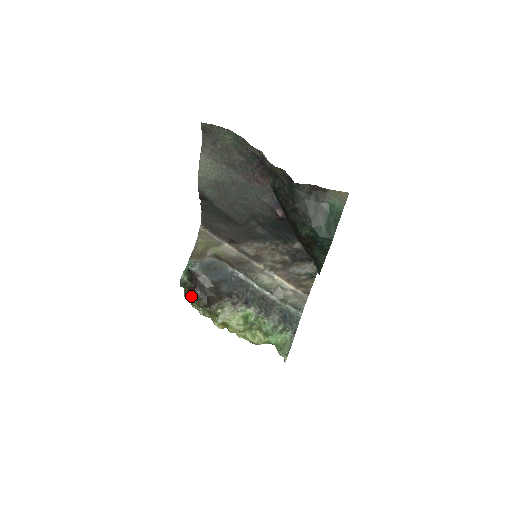
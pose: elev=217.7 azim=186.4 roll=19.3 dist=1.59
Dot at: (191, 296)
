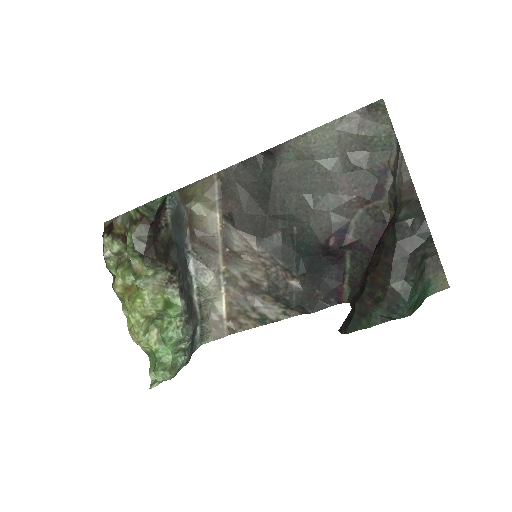
Dot at: (135, 227)
